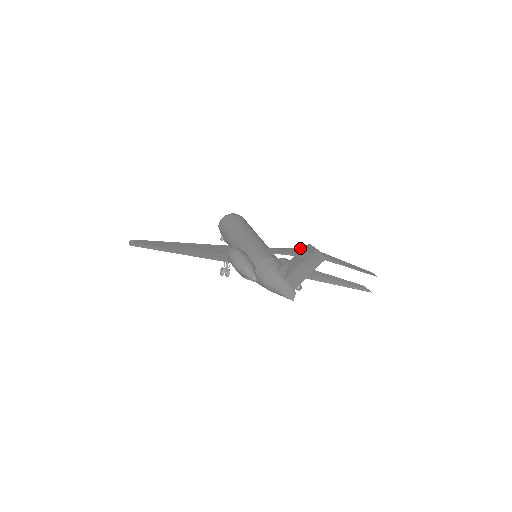
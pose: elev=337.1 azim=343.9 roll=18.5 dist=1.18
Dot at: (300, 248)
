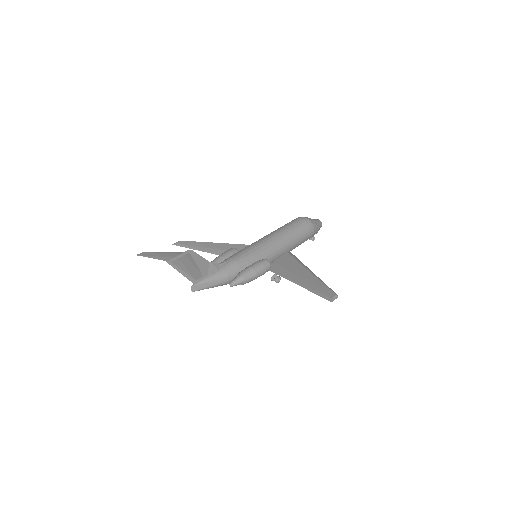
Dot at: (175, 253)
